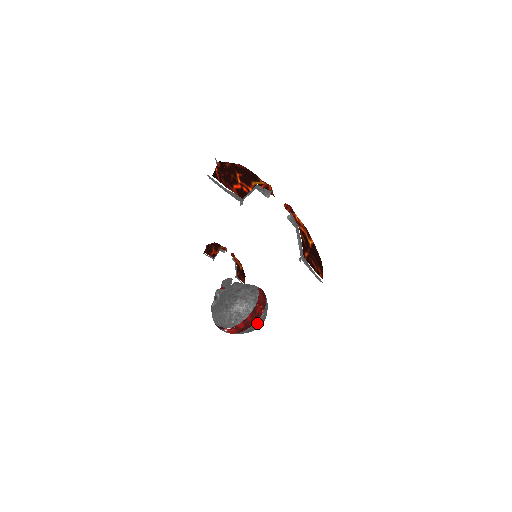
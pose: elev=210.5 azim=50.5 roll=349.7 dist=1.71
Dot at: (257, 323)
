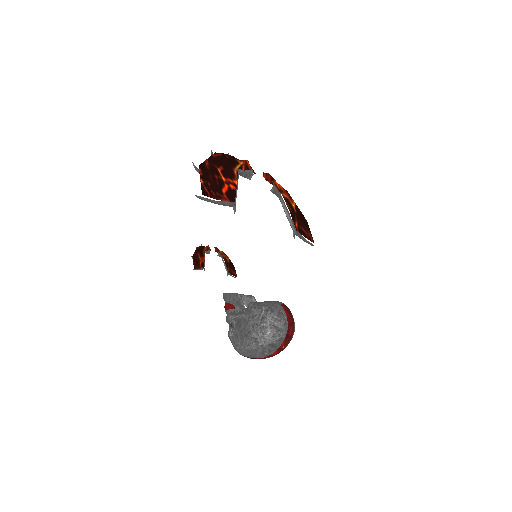
Dot at: occluded
